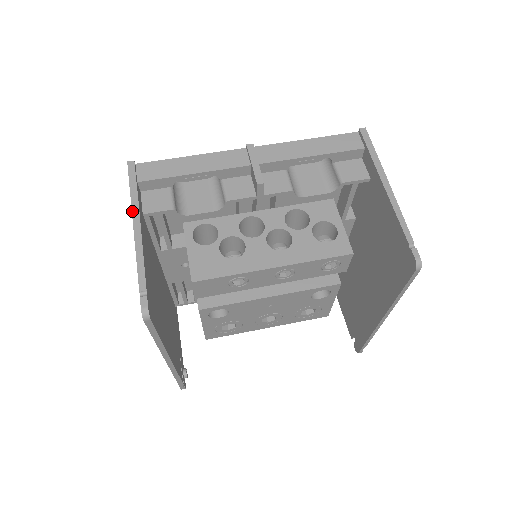
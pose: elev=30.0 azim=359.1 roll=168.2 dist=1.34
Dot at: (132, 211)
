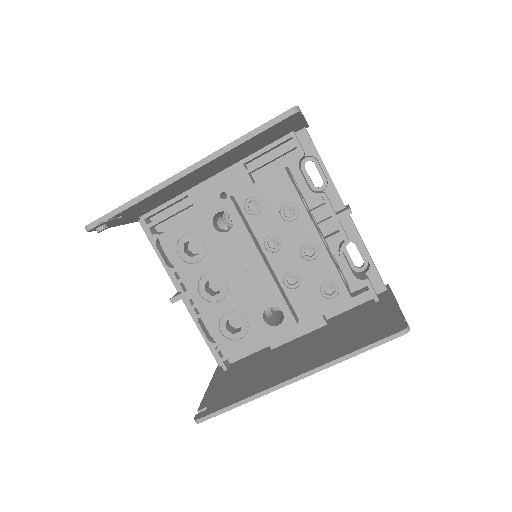
Dot at: occluded
